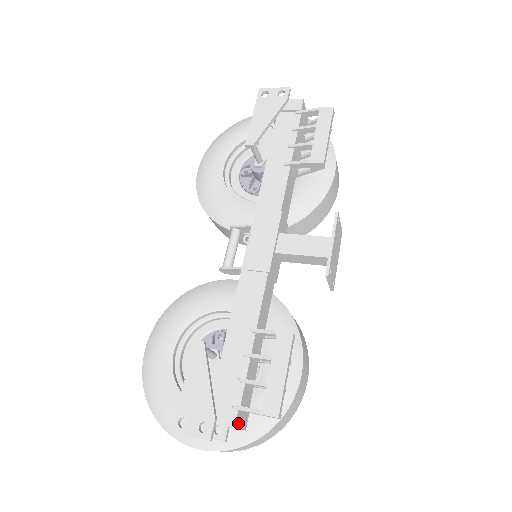
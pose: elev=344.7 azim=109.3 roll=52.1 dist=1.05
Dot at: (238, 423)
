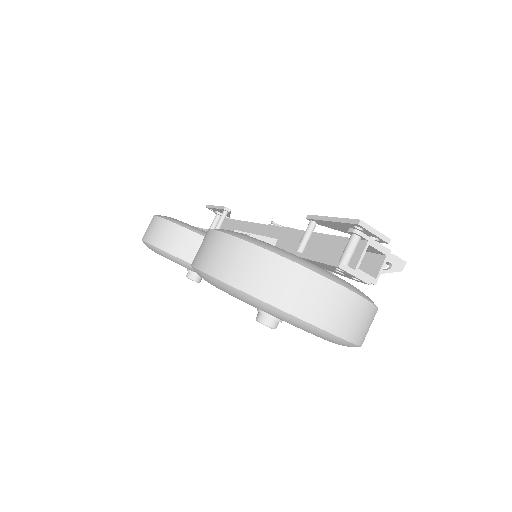
Dot at: (384, 258)
